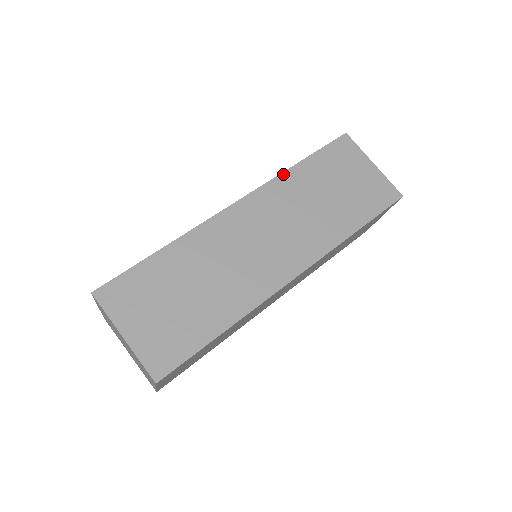
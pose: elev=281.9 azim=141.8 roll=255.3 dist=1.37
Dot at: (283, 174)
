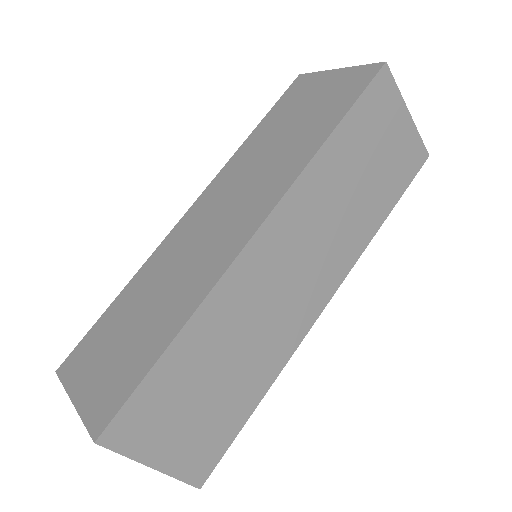
Dot at: (313, 161)
